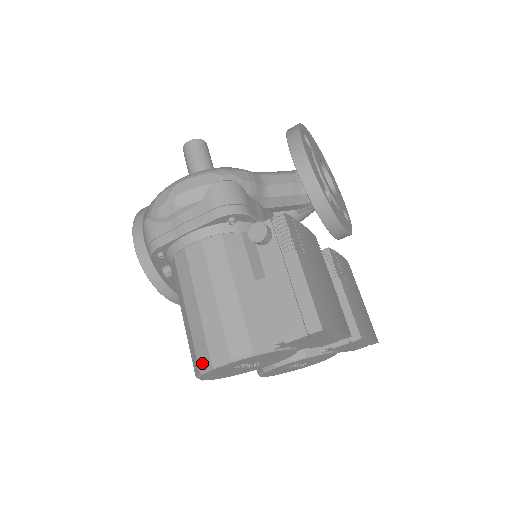
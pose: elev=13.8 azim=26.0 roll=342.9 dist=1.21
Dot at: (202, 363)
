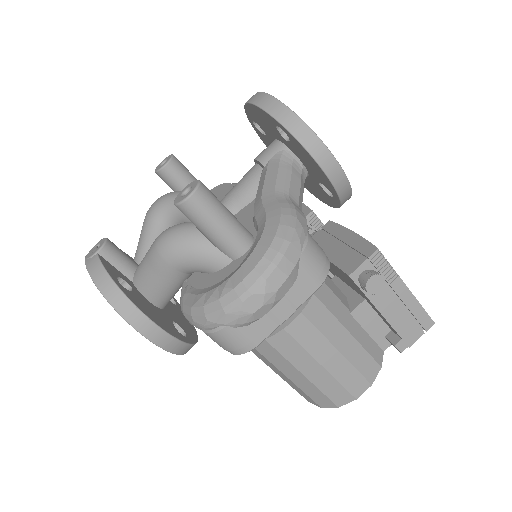
Dot at: (341, 401)
